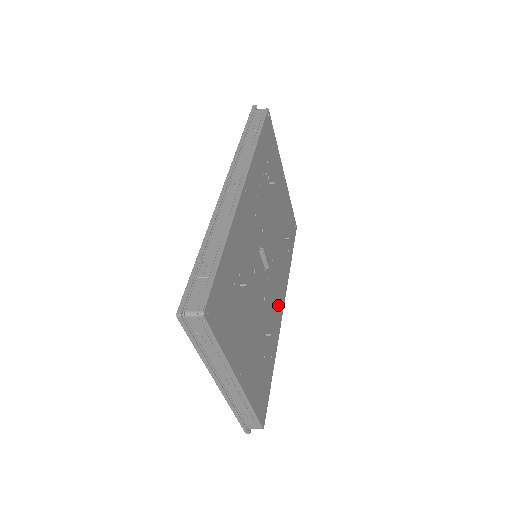
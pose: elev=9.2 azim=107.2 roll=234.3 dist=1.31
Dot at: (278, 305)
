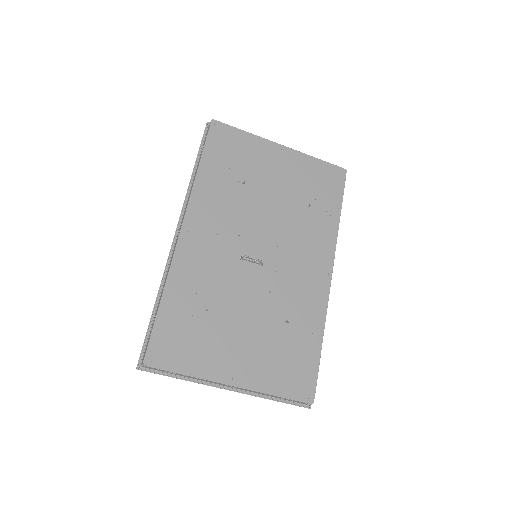
Dot at: (314, 279)
